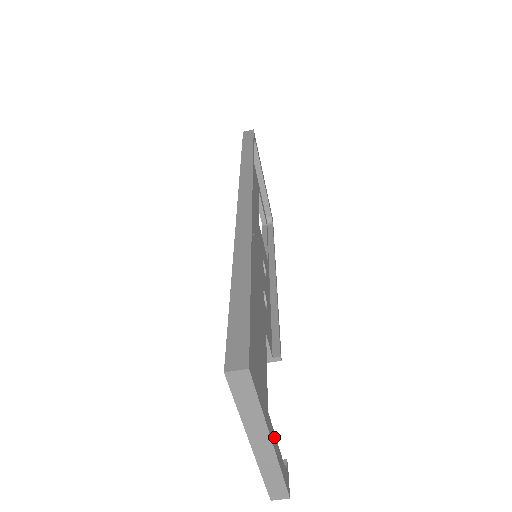
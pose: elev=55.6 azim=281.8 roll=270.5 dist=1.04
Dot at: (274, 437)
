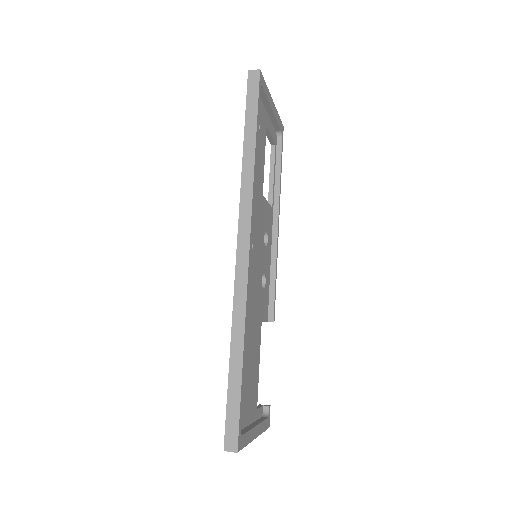
Dot at: (258, 428)
